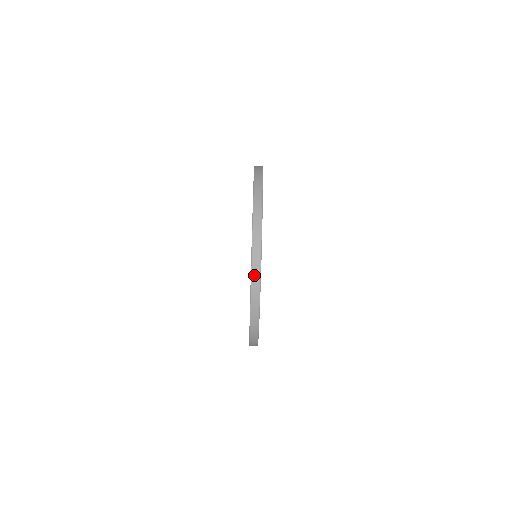
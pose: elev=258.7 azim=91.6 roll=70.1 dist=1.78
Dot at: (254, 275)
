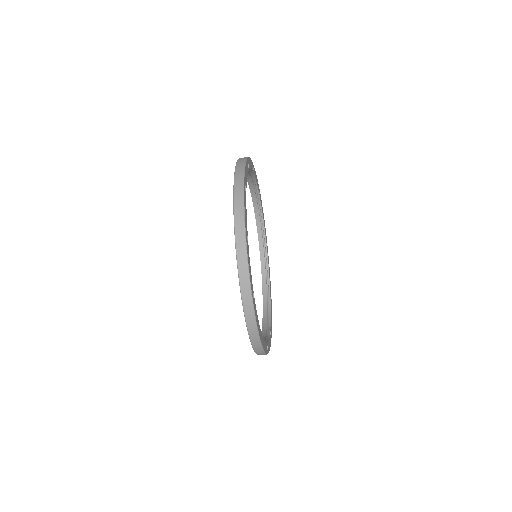
Dot at: (242, 276)
